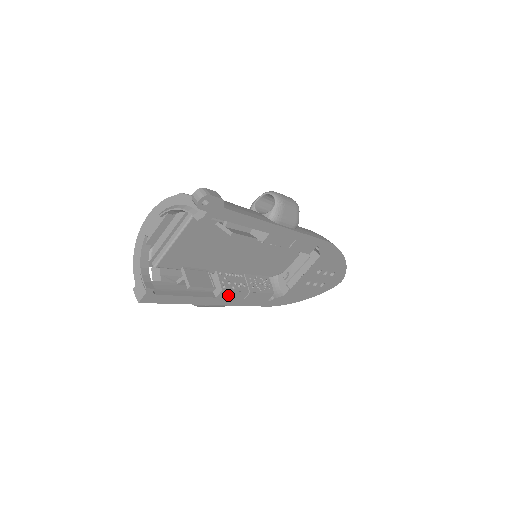
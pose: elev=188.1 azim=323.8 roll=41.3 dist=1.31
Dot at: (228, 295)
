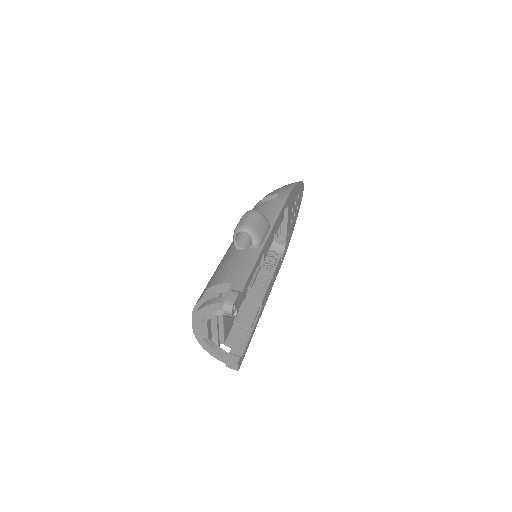
Dot at: (265, 297)
